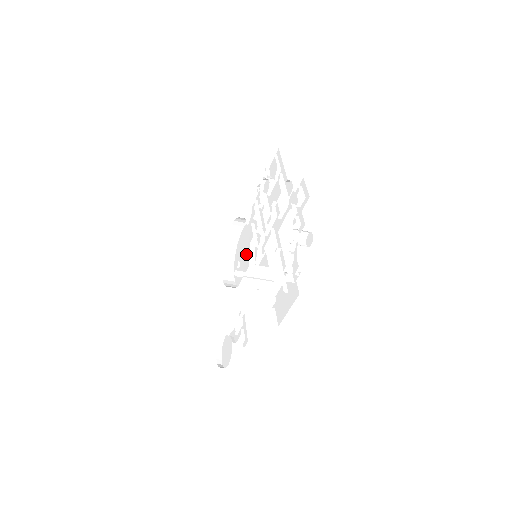
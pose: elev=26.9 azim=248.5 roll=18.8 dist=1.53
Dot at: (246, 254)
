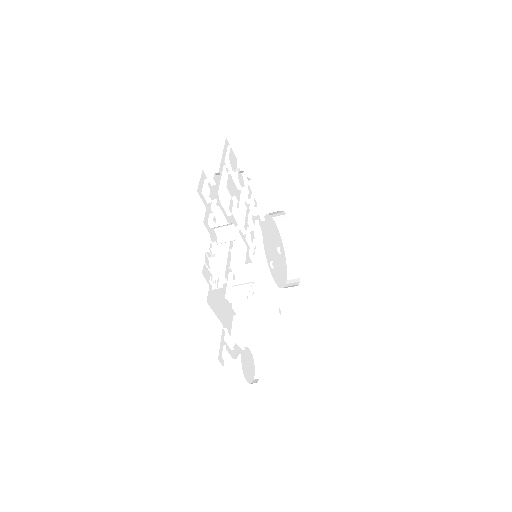
Dot at: occluded
